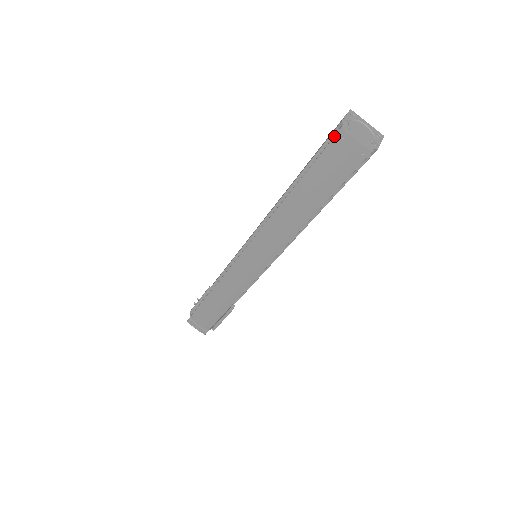
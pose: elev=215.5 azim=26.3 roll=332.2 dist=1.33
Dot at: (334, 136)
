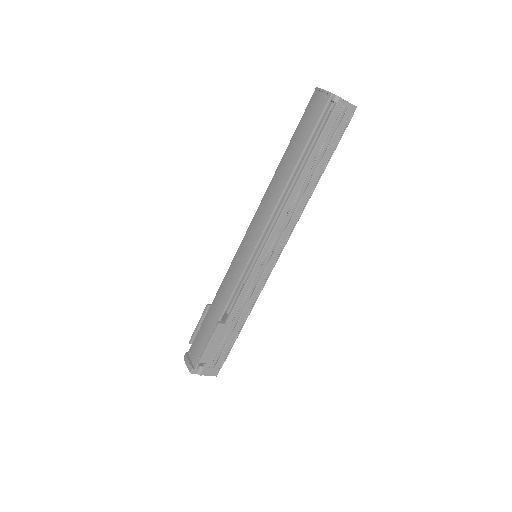
Dot at: (312, 96)
